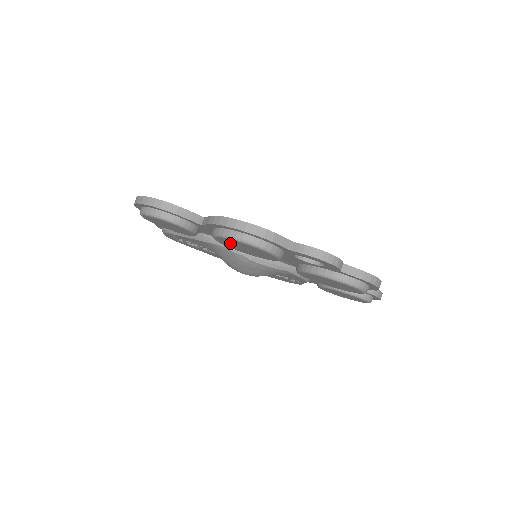
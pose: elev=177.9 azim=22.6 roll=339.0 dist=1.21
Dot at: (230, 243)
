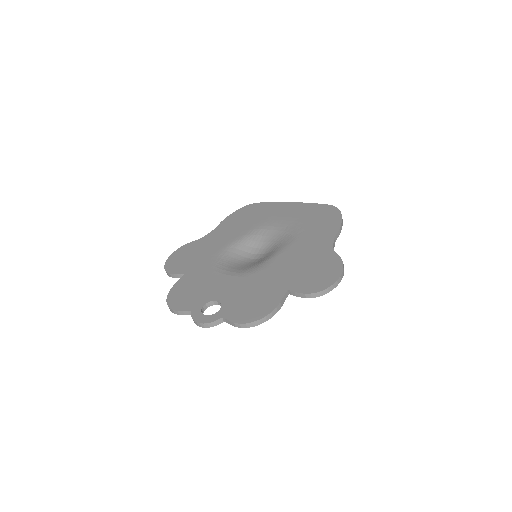
Dot at: occluded
